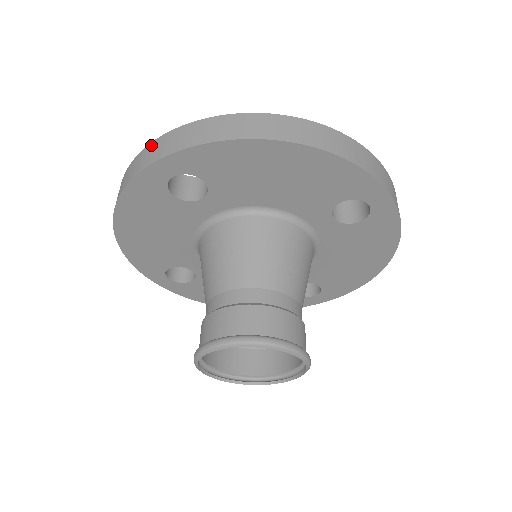
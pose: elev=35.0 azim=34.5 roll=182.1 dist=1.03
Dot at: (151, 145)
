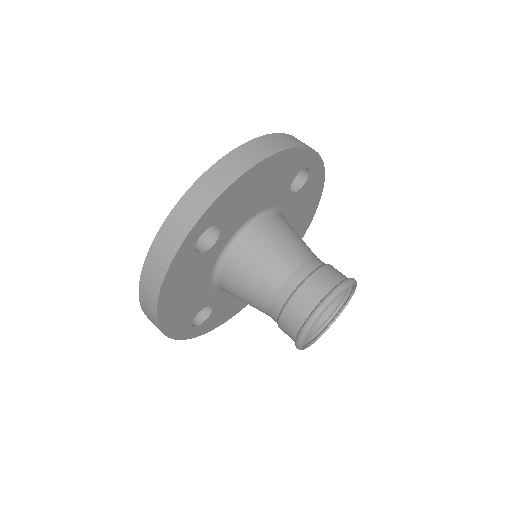
Dot at: (164, 229)
